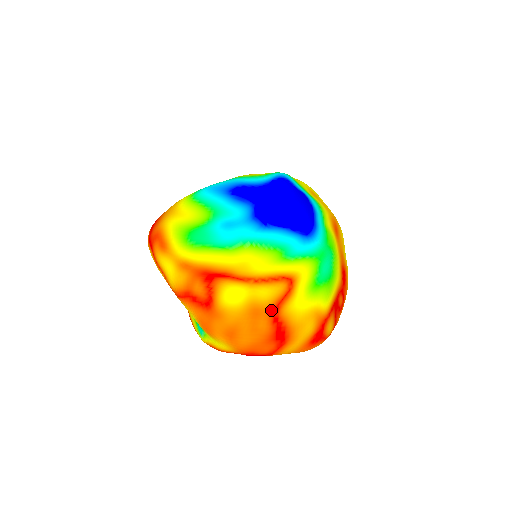
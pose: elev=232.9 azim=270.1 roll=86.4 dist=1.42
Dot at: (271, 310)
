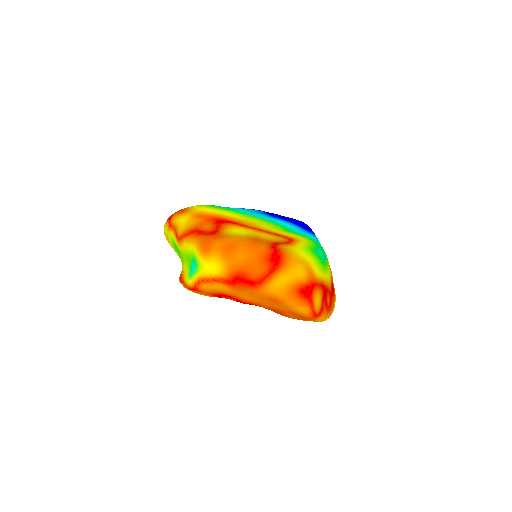
Dot at: (271, 243)
